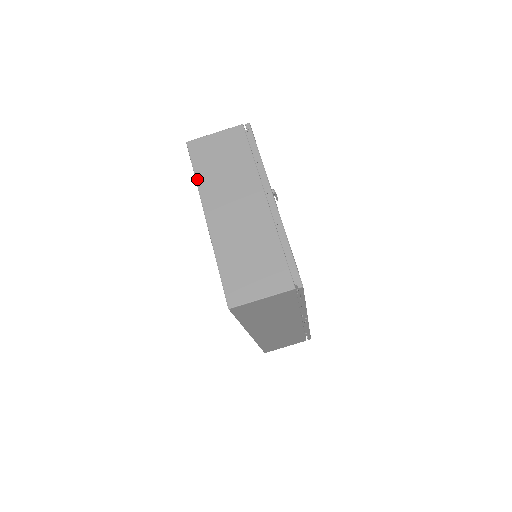
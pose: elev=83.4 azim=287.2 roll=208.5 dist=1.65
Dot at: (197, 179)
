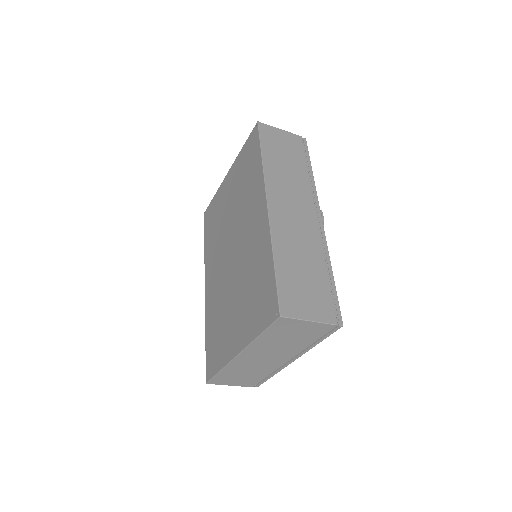
Dot at: (258, 338)
